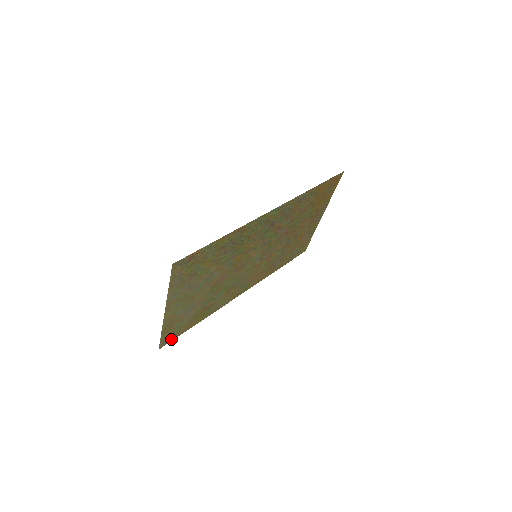
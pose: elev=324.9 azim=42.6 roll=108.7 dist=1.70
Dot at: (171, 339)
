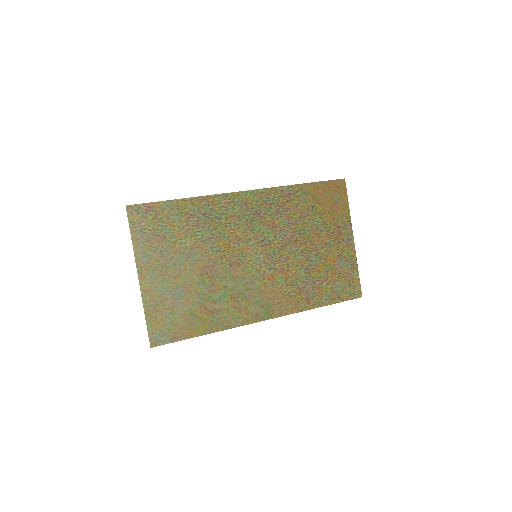
Dot at: (166, 340)
